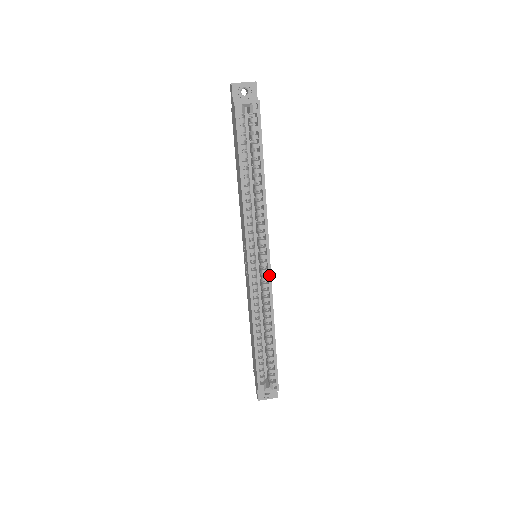
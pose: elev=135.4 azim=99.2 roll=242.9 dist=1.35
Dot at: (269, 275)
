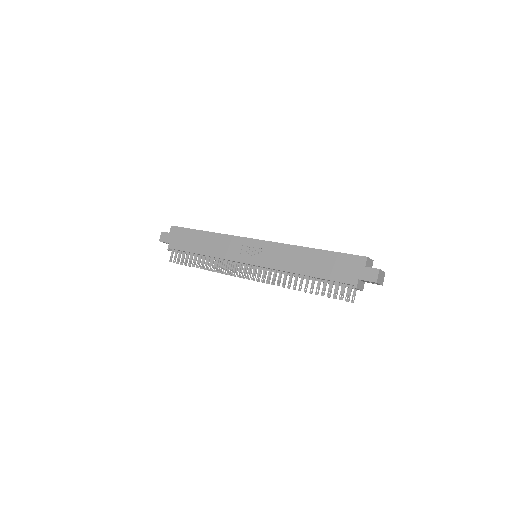
Dot at: occluded
